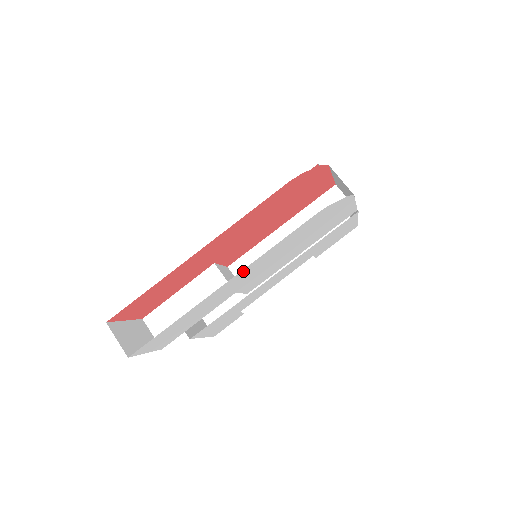
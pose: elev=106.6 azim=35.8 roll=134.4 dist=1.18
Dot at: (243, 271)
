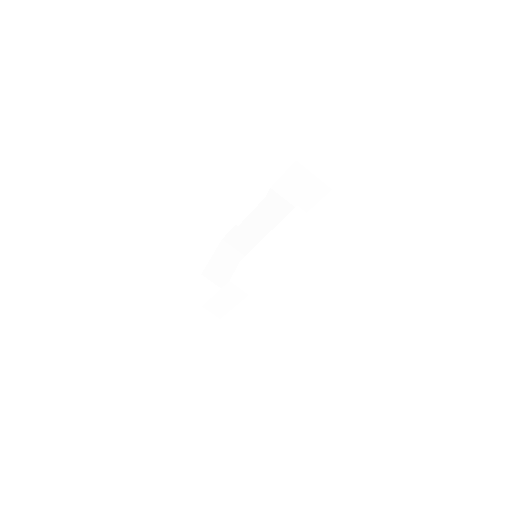
Dot at: occluded
